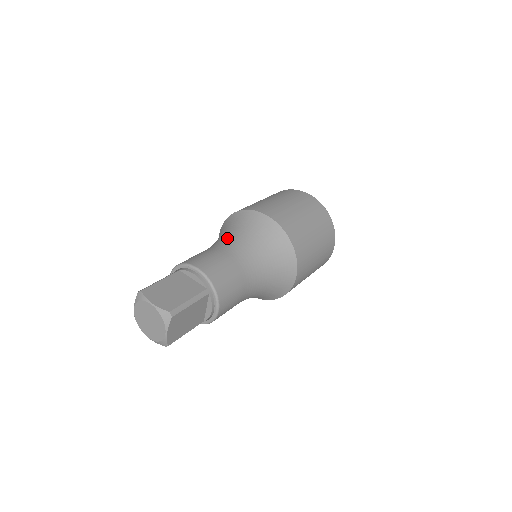
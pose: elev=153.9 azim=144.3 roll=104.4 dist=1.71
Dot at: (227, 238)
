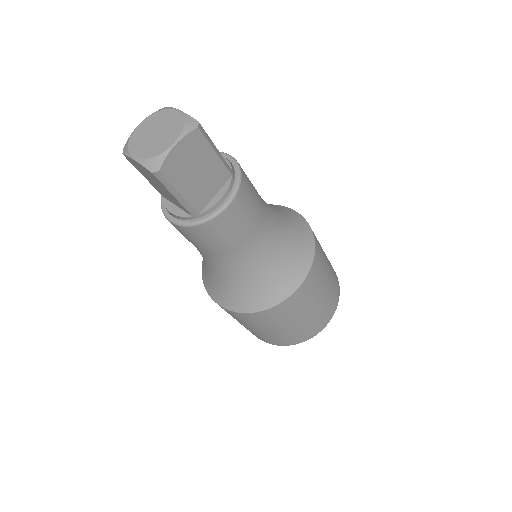
Dot at: occluded
